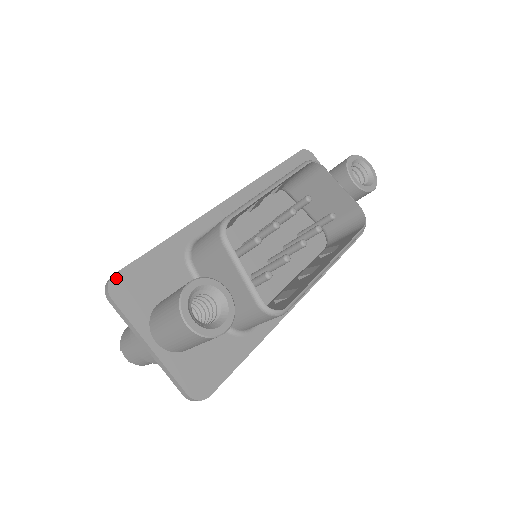
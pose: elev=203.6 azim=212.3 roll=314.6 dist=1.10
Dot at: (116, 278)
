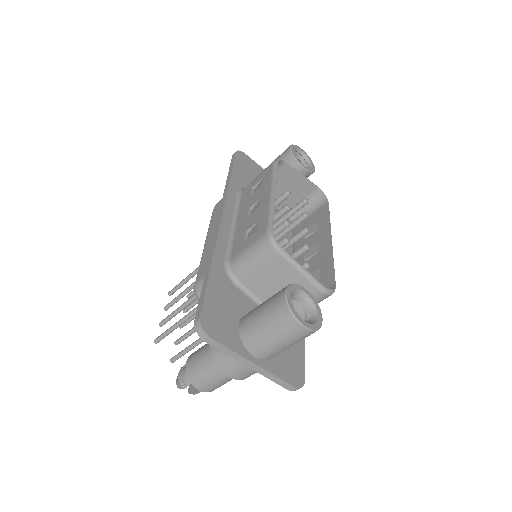
Dot at: (203, 319)
